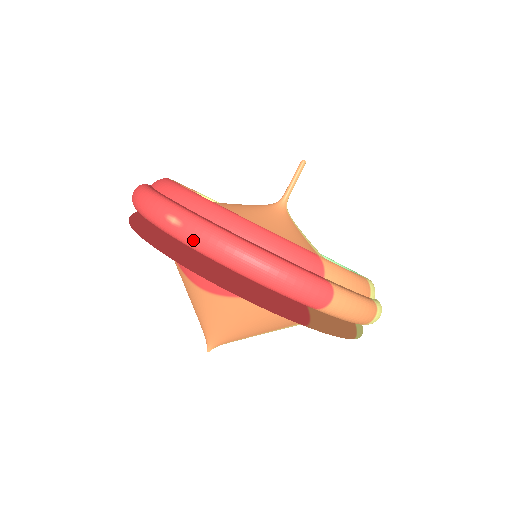
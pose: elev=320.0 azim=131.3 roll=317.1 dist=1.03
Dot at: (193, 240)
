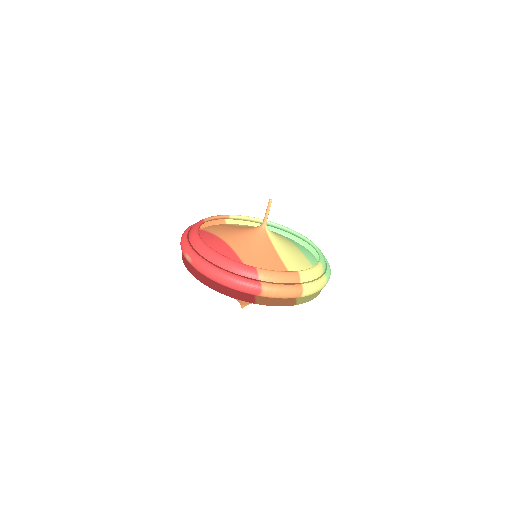
Dot at: (195, 268)
